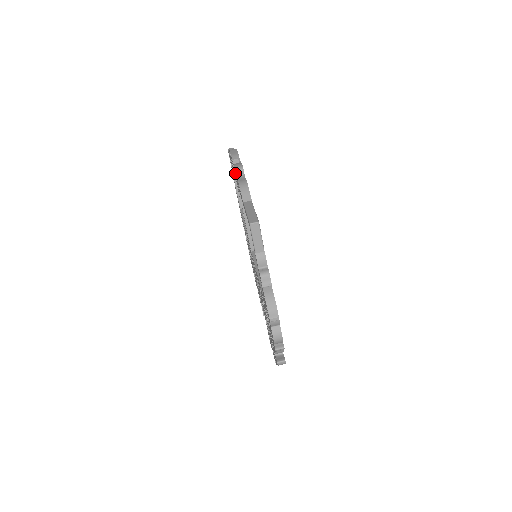
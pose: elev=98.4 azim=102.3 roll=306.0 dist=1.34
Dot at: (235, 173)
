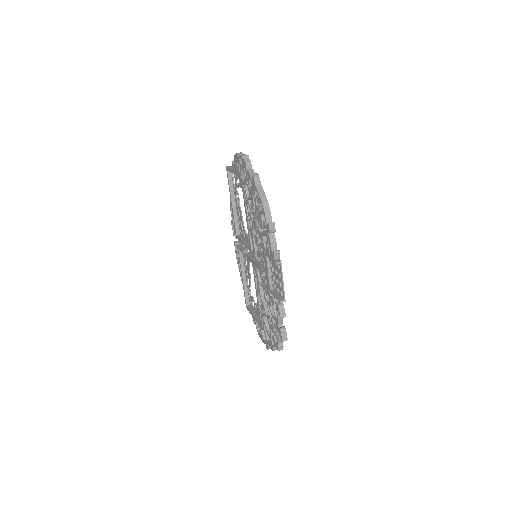
Dot at: (233, 231)
